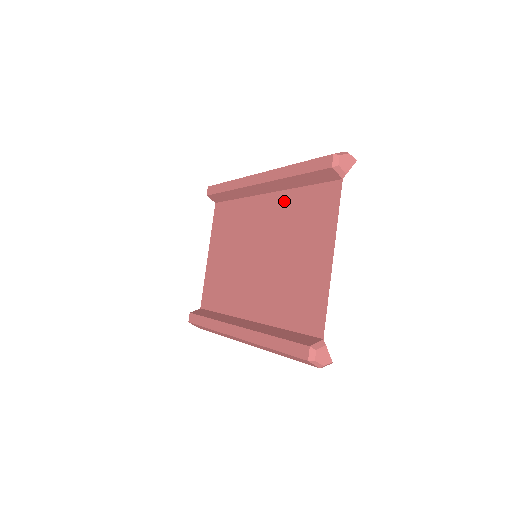
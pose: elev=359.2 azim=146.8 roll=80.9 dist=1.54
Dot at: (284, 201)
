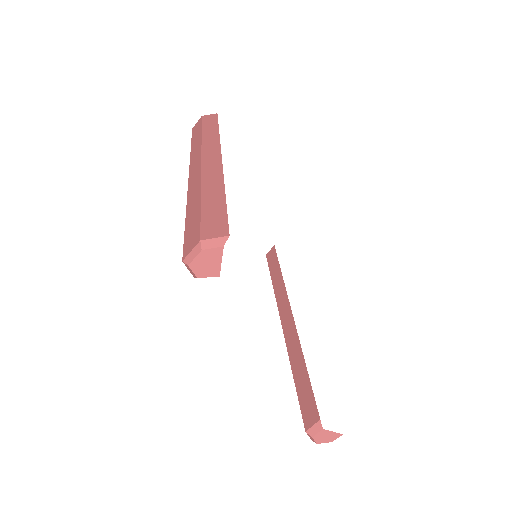
Dot at: occluded
